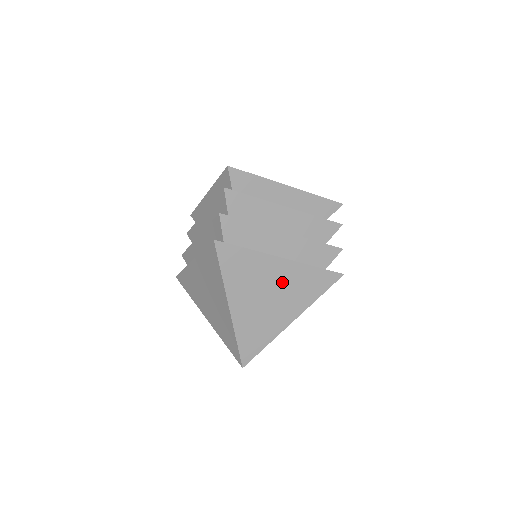
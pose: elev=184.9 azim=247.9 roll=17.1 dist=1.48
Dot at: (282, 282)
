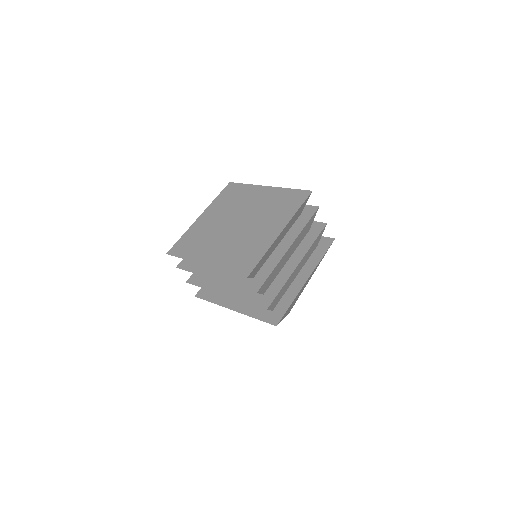
Dot at: occluded
